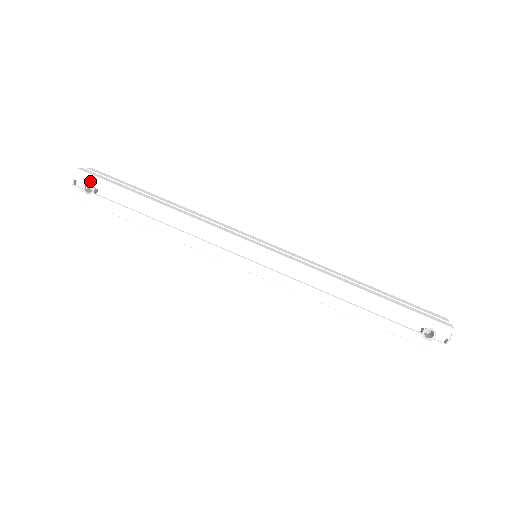
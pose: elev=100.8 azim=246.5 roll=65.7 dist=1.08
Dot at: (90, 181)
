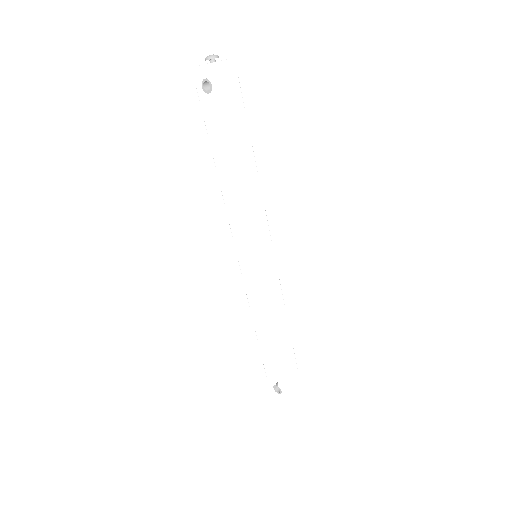
Dot at: (213, 84)
